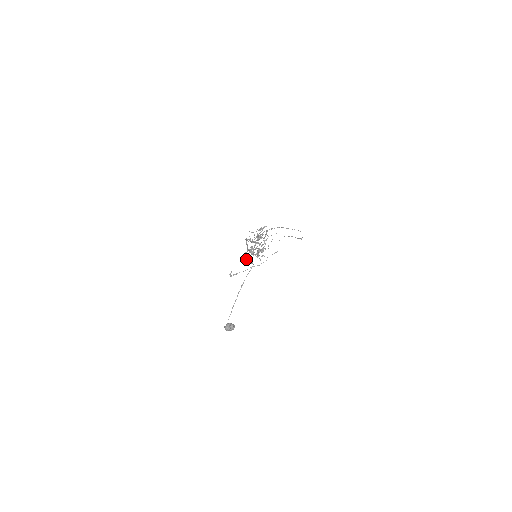
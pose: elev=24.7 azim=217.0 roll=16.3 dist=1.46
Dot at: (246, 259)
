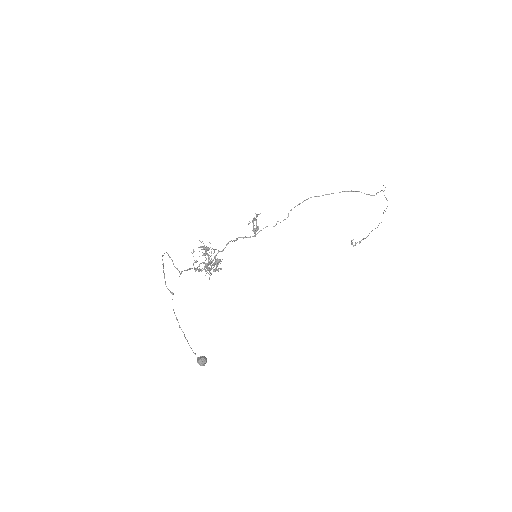
Dot at: occluded
